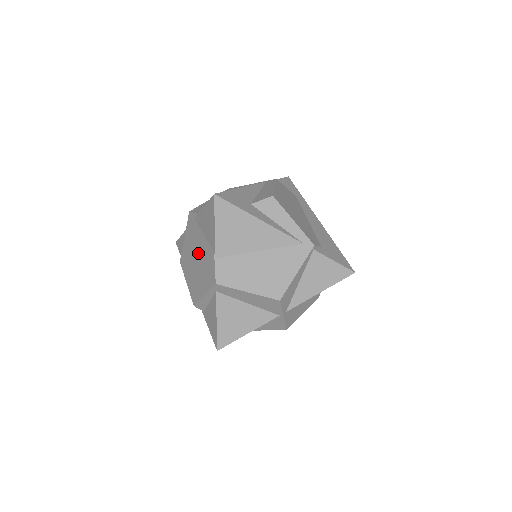
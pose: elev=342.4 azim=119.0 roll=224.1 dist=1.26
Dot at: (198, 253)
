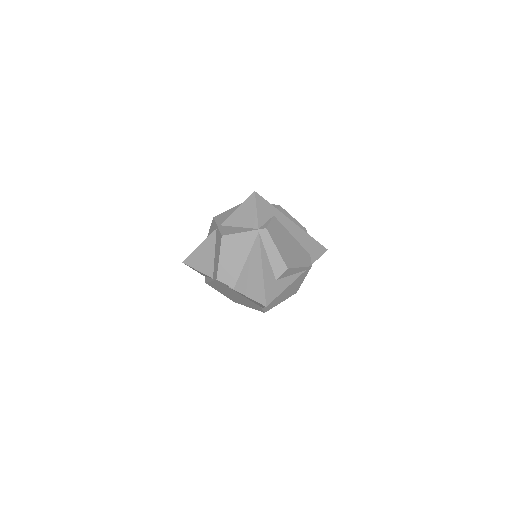
Dot at: (237, 296)
